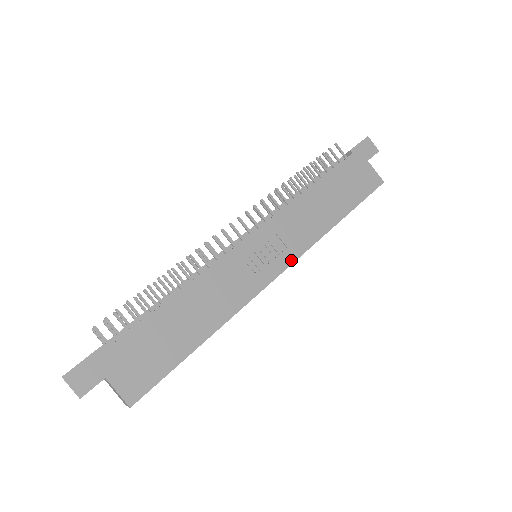
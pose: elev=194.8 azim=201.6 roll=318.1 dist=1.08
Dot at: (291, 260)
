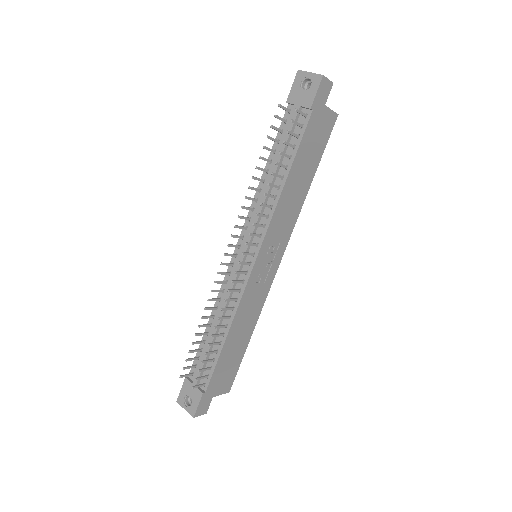
Dot at: (285, 247)
